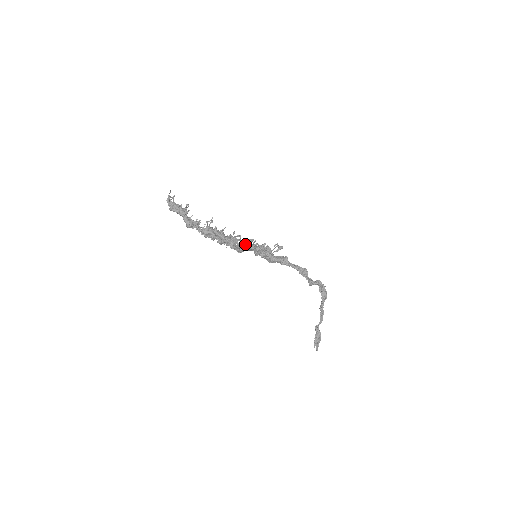
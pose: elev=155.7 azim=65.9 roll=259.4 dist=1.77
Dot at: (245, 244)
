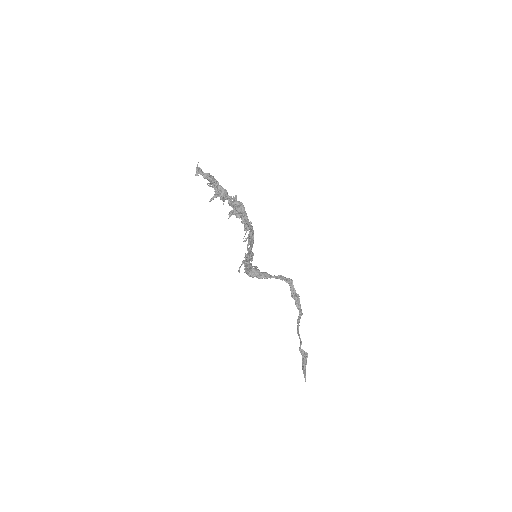
Dot at: occluded
